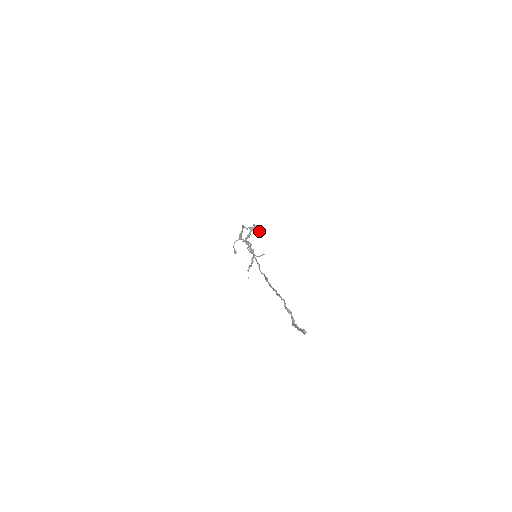
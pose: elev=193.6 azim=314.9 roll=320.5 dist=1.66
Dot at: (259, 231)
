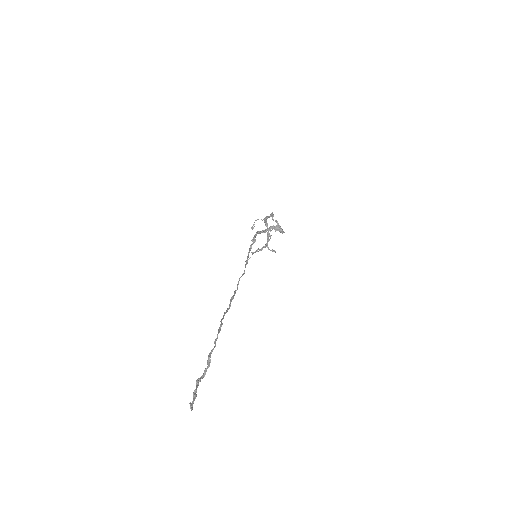
Dot at: (281, 232)
